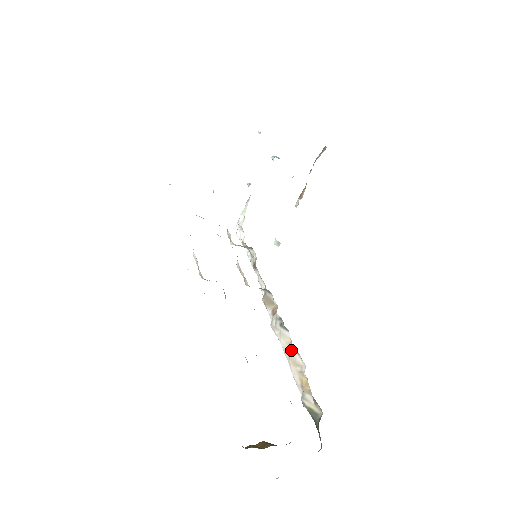
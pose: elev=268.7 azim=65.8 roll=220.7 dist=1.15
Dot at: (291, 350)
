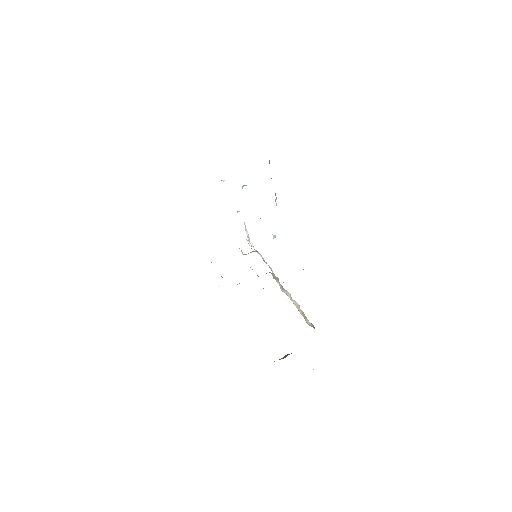
Dot at: (292, 300)
